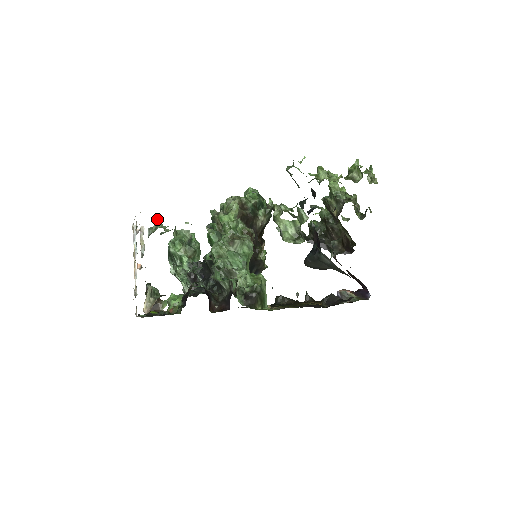
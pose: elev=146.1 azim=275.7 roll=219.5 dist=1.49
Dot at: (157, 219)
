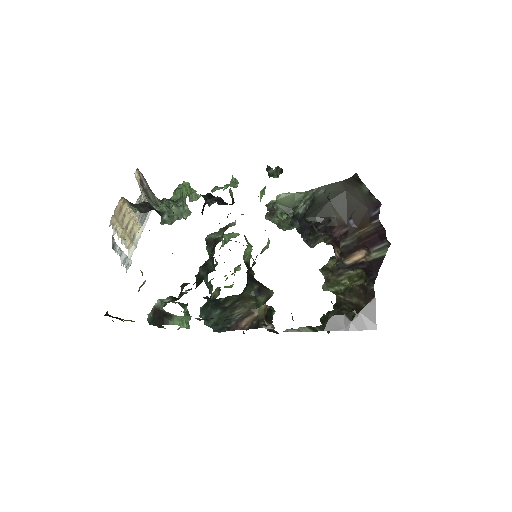
Dot at: occluded
